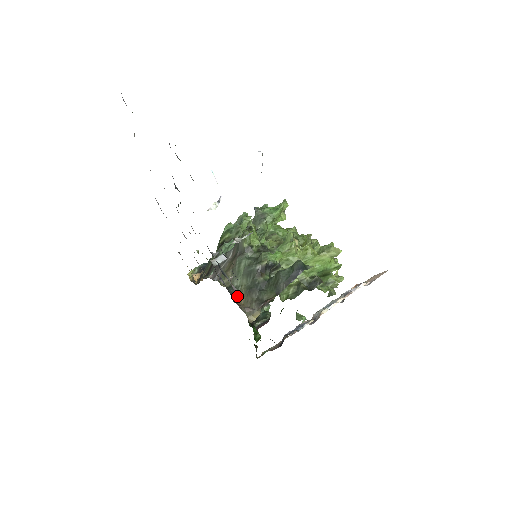
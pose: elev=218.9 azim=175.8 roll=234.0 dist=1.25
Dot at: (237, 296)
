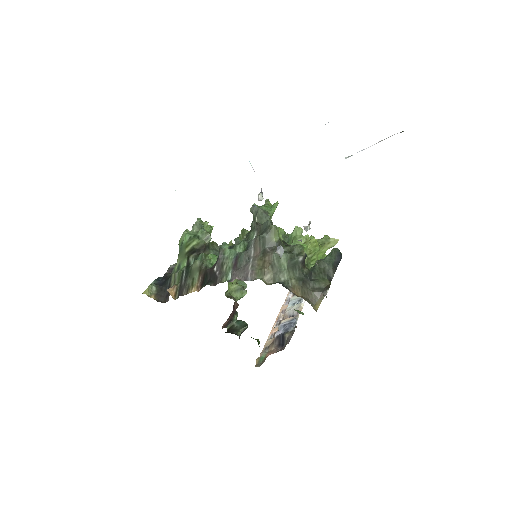
Dot at: (292, 289)
